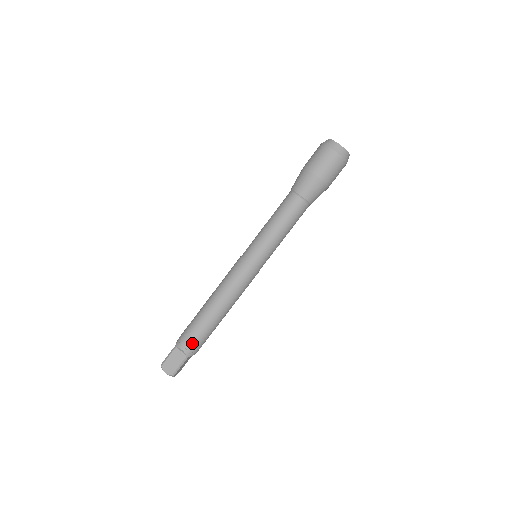
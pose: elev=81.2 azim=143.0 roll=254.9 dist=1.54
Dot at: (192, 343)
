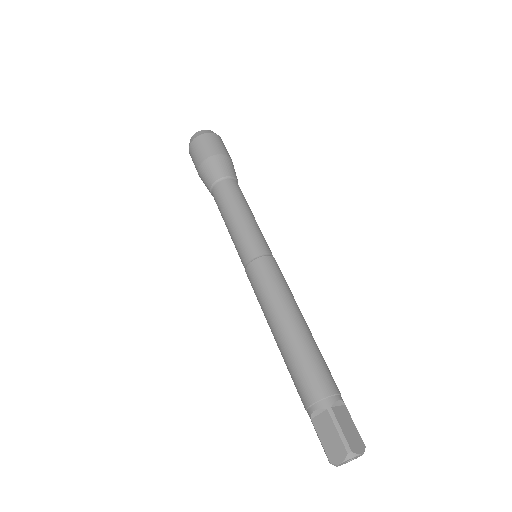
Dot at: (334, 381)
